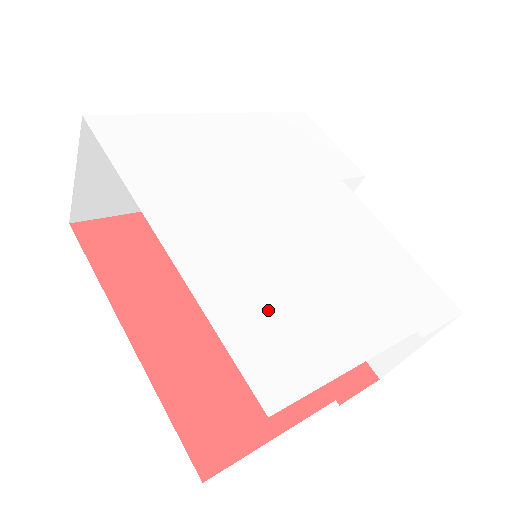
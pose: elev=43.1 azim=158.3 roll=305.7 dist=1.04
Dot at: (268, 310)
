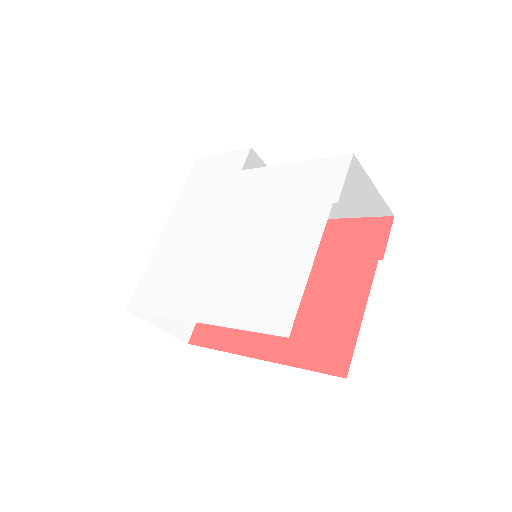
Dot at: (256, 292)
